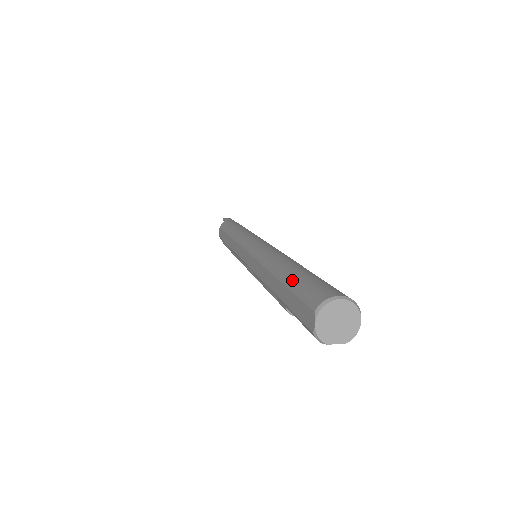
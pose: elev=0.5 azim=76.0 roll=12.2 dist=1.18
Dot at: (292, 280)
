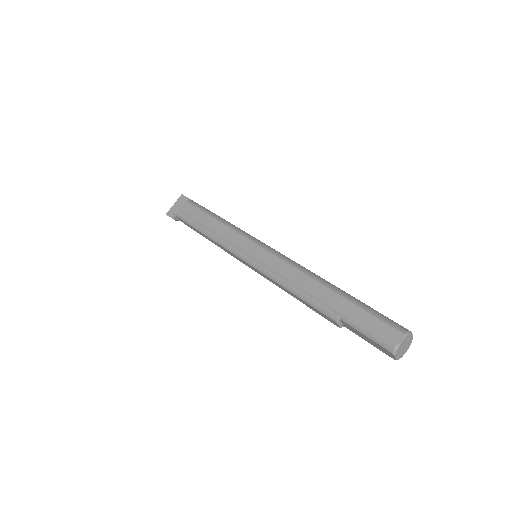
Dot at: (362, 304)
